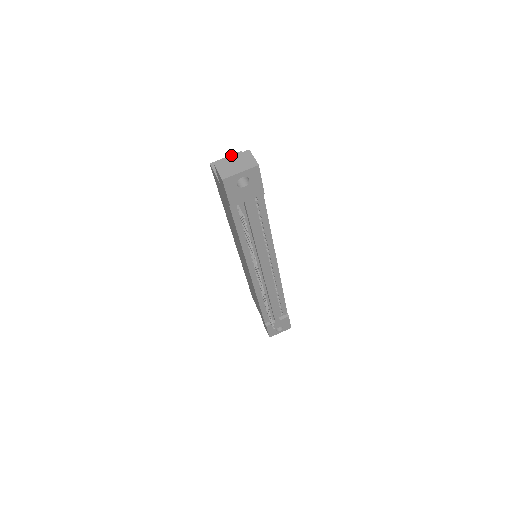
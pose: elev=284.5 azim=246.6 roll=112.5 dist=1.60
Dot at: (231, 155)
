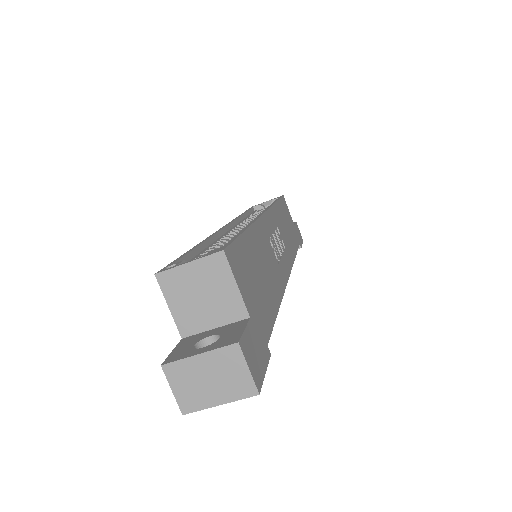
Dot at: (200, 259)
